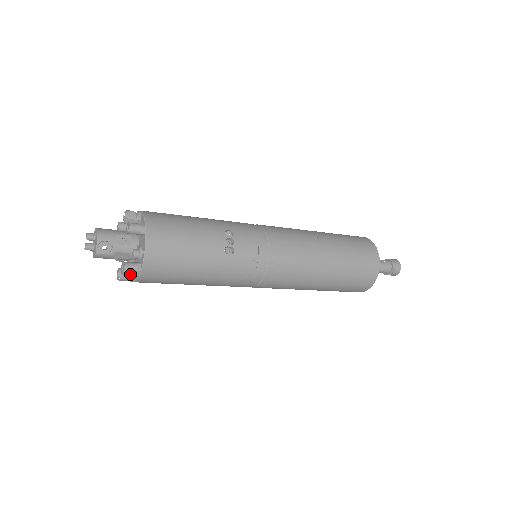
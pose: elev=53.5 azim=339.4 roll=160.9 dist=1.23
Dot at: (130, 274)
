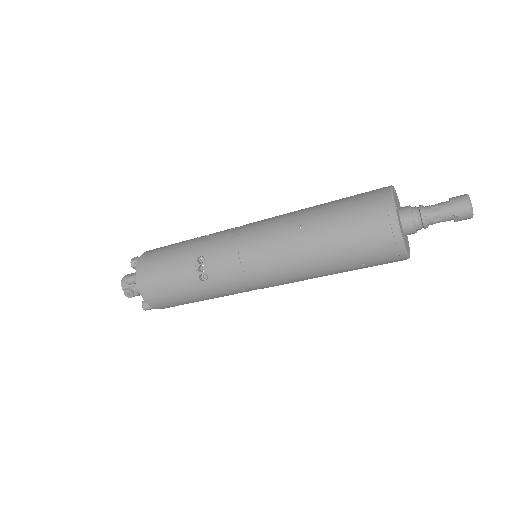
Dot at: (150, 309)
